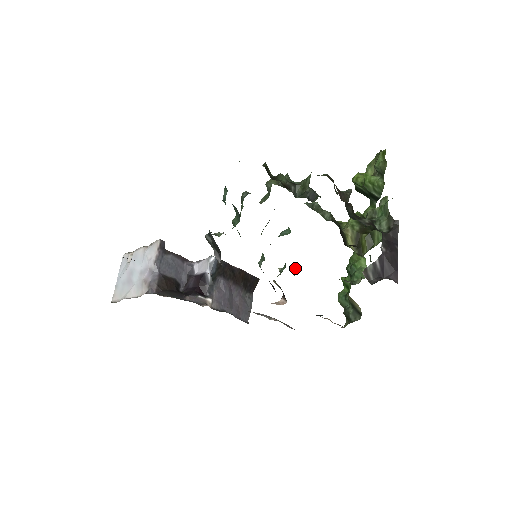
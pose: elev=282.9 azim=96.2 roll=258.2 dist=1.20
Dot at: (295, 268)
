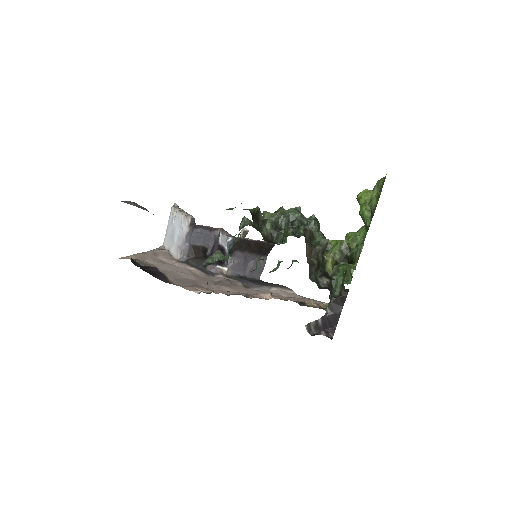
Dot at: (292, 261)
